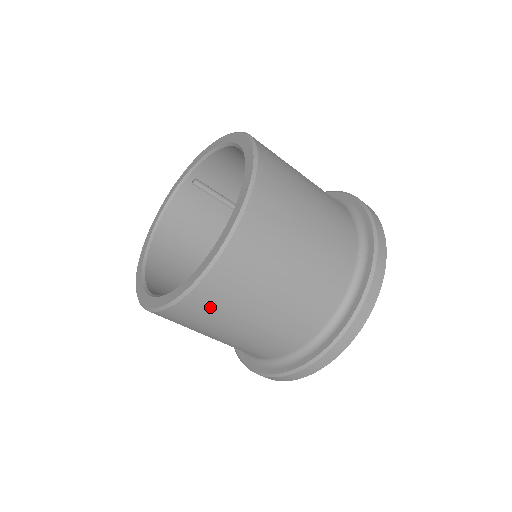
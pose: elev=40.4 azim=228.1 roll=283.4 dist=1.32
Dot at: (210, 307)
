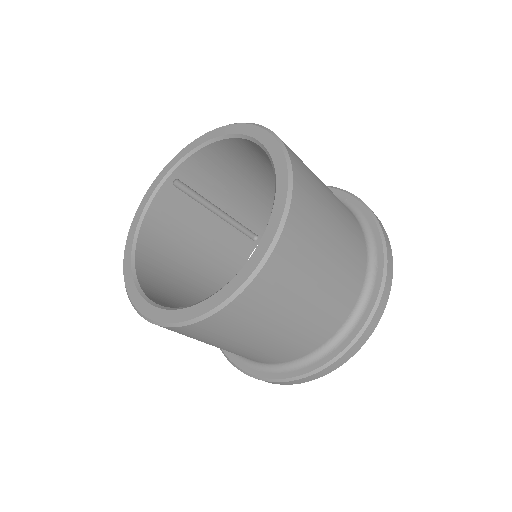
Dot at: (254, 310)
